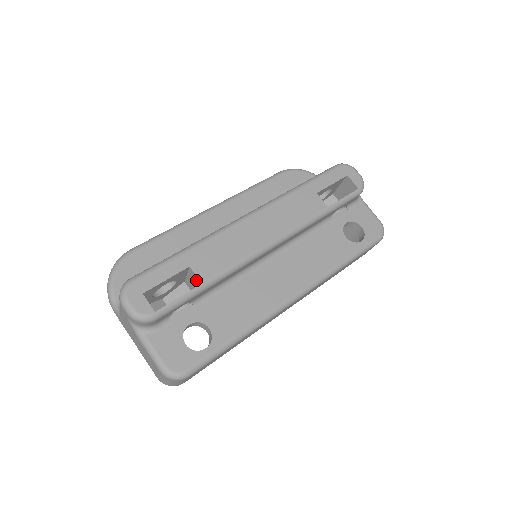
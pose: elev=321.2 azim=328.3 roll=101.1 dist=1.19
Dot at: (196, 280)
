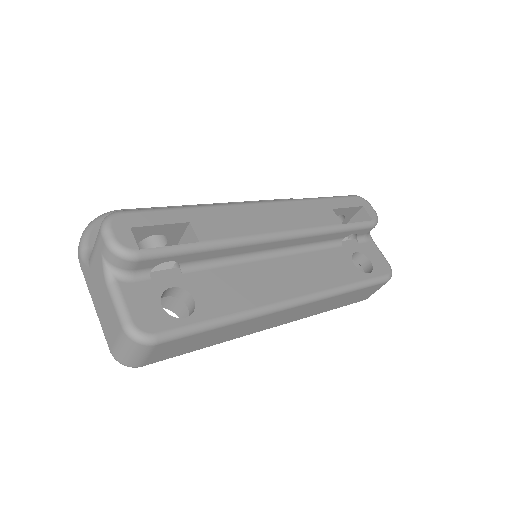
Dot at: (193, 240)
